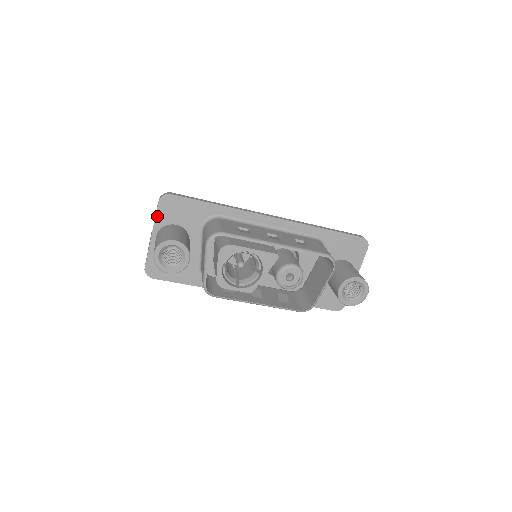
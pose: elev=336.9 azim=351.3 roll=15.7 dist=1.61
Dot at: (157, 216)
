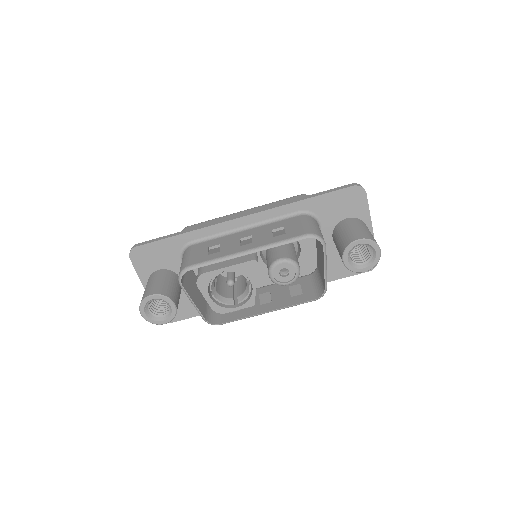
Dot at: (137, 271)
